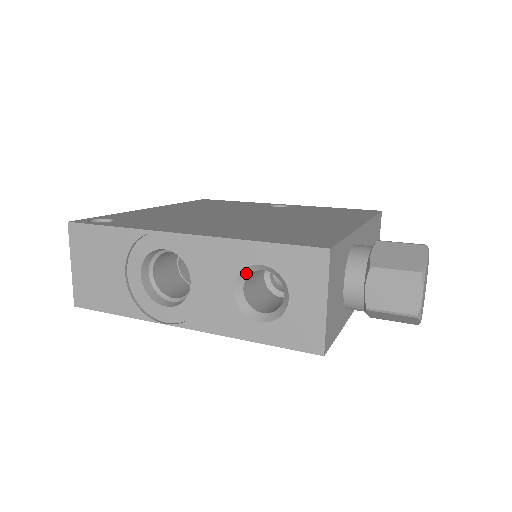
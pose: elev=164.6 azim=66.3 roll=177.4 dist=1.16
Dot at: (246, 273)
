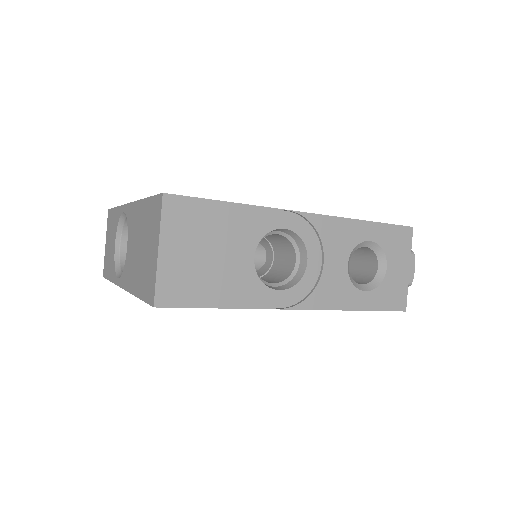
Dot at: (354, 249)
